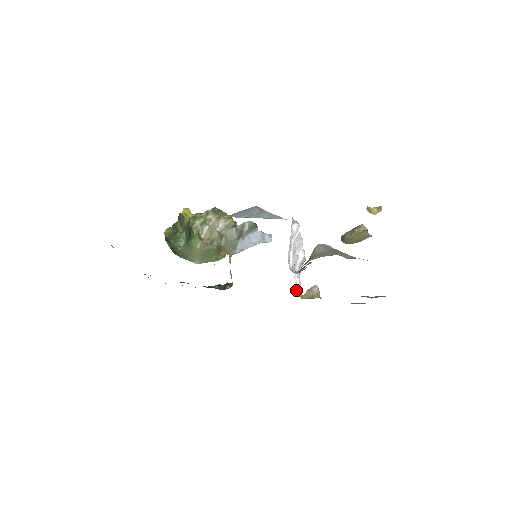
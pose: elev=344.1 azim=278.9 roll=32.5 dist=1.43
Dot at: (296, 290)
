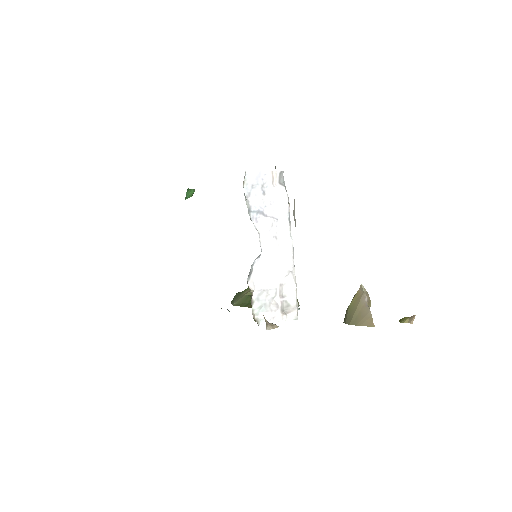
Dot at: (250, 279)
